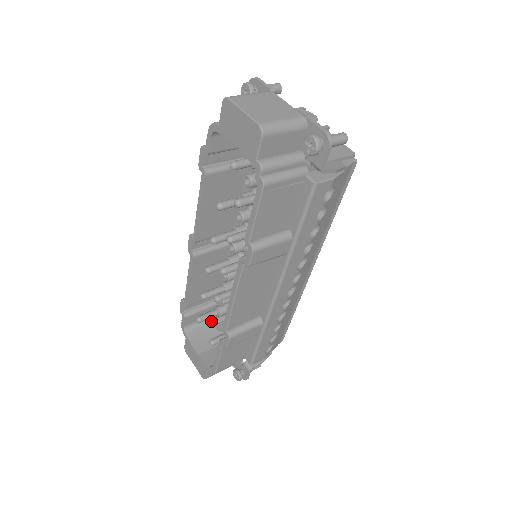
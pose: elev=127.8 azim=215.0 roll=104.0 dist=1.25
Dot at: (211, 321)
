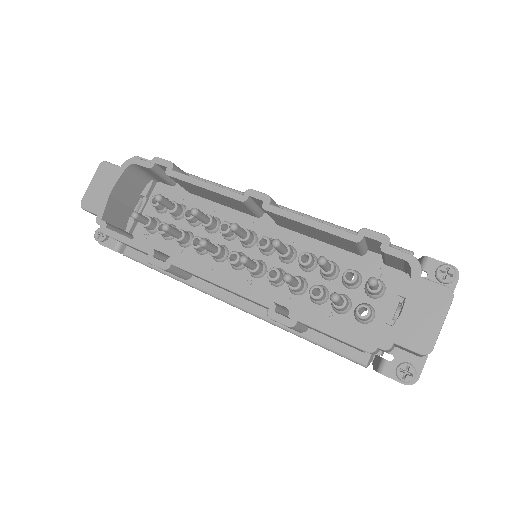
Dot at: (168, 228)
